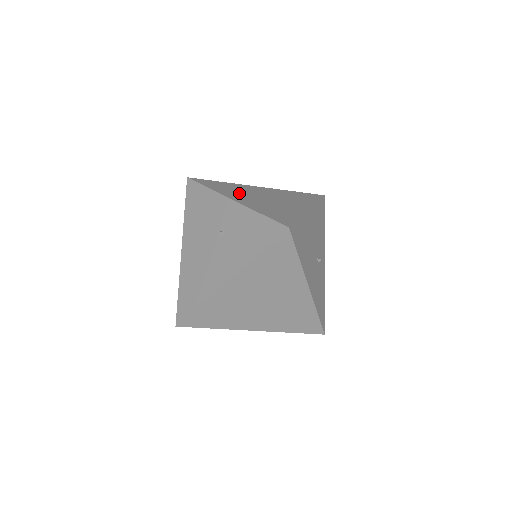
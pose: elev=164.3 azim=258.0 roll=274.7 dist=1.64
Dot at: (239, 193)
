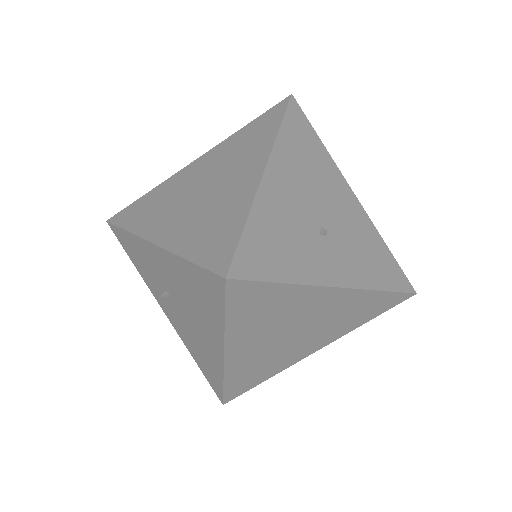
Dot at: occluded
